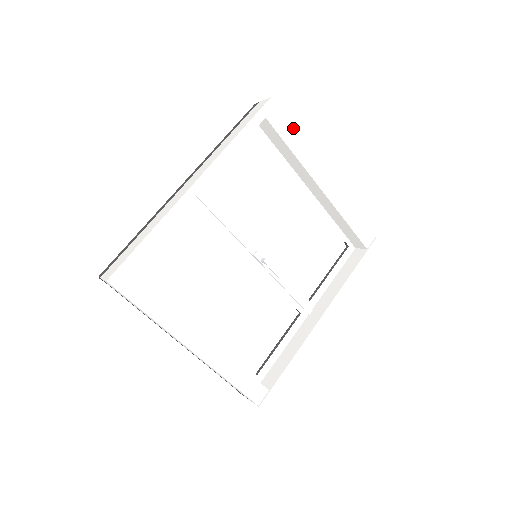
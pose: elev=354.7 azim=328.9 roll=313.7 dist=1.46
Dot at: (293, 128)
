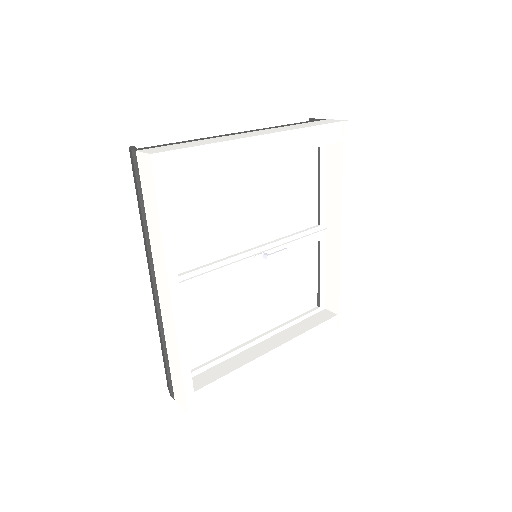
Dot at: (196, 147)
